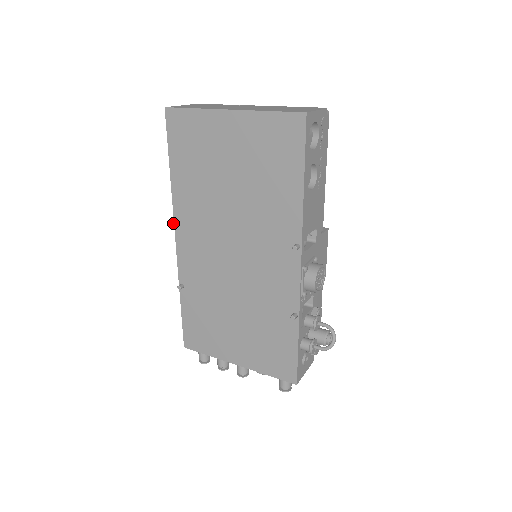
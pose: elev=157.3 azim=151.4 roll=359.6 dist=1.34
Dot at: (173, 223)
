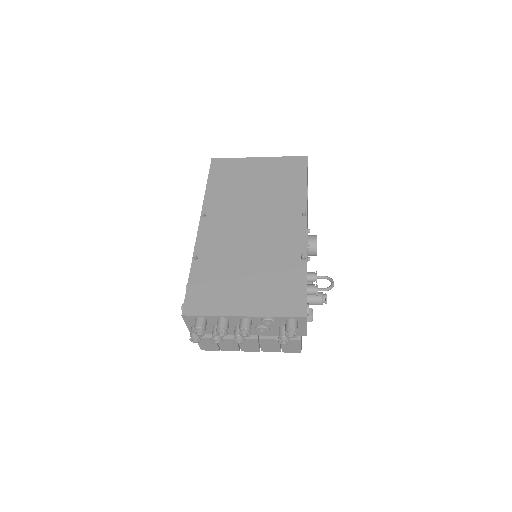
Dot at: (202, 212)
